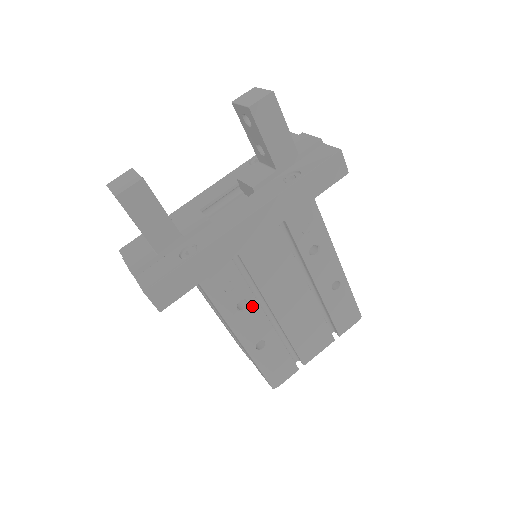
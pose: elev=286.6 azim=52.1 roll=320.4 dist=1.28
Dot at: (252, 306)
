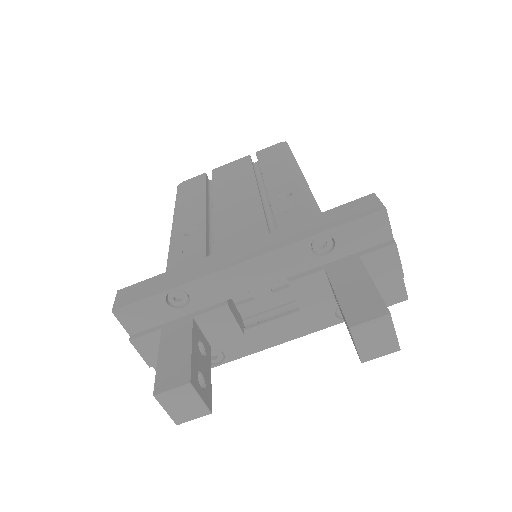
Dot at: occluded
